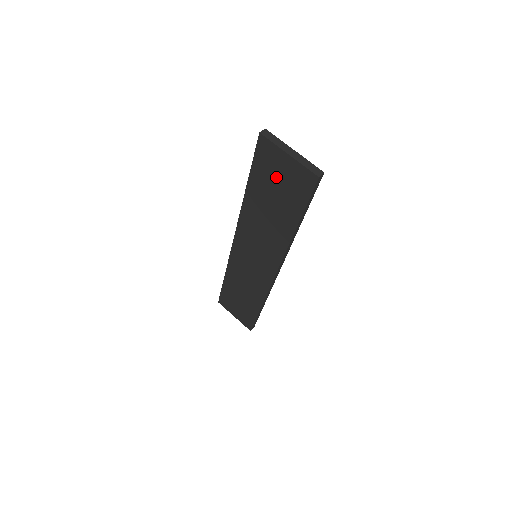
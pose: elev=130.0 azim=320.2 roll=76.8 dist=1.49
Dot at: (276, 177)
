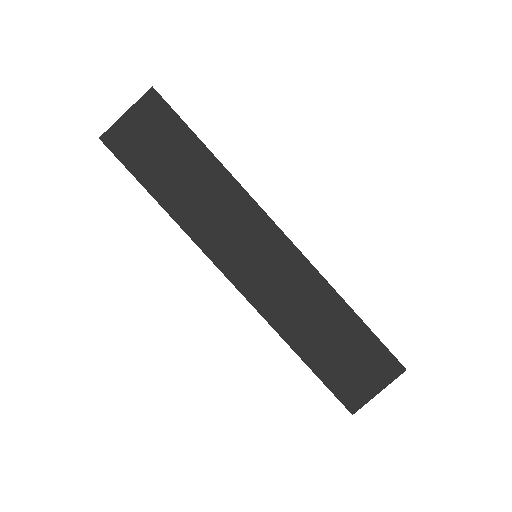
Dot at: (147, 144)
